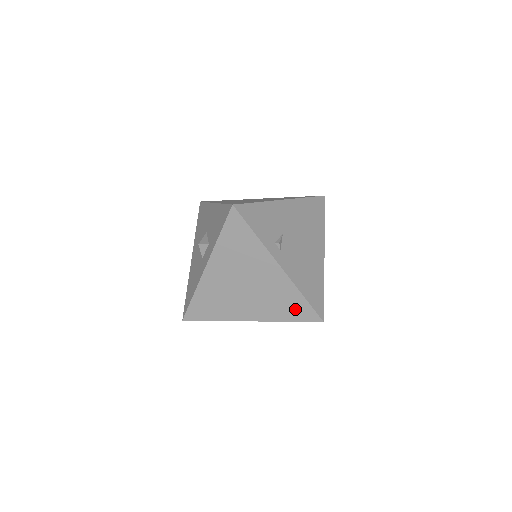
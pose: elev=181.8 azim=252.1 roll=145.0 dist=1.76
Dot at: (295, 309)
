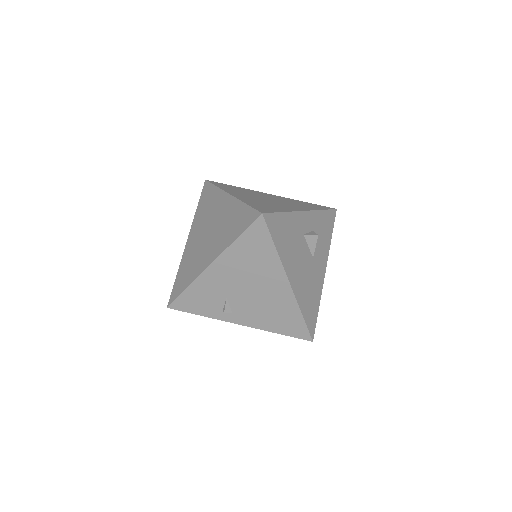
Dot at: occluded
